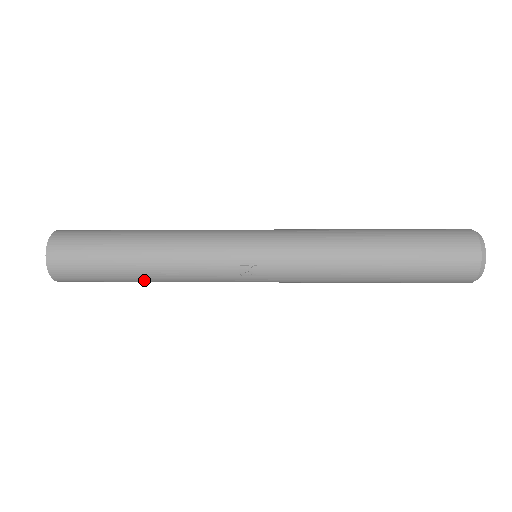
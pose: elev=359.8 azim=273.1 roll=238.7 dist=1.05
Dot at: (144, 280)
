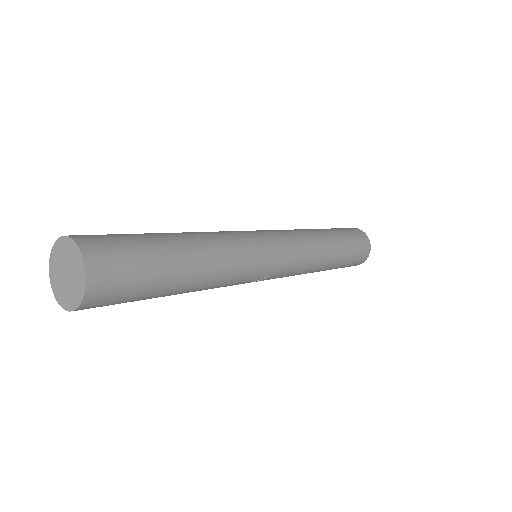
Dot at: occluded
